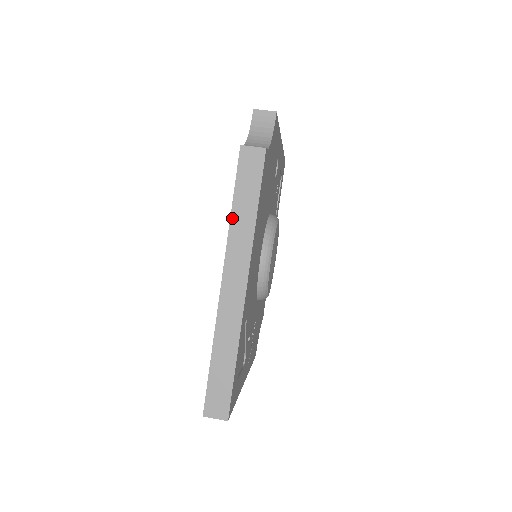
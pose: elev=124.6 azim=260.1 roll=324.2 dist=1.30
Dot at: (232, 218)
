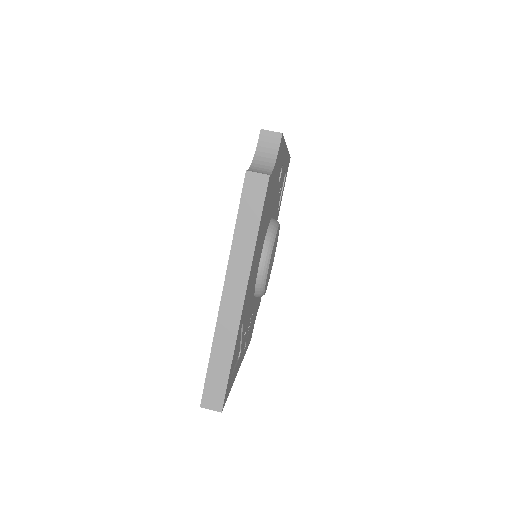
Dot at: (235, 237)
